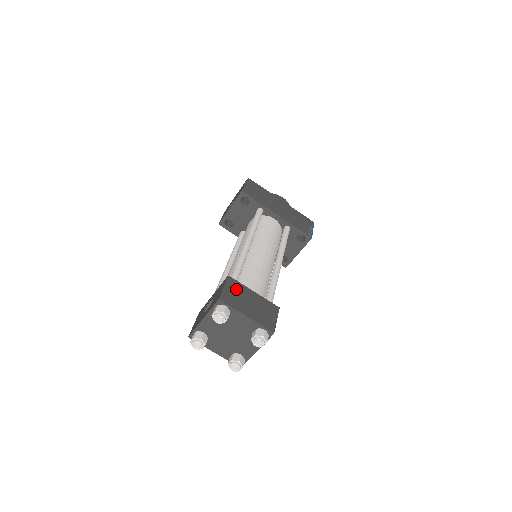
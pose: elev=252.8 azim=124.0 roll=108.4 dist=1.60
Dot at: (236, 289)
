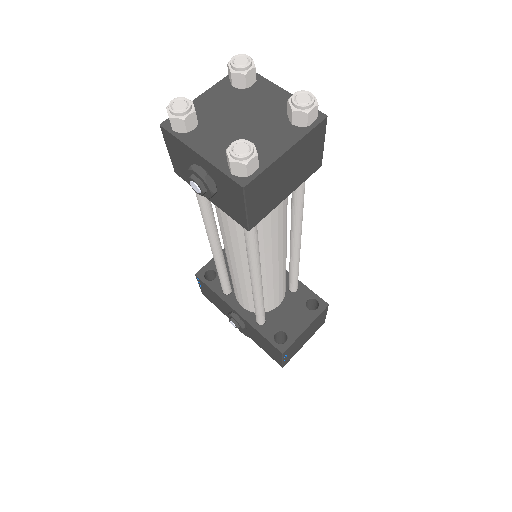
Dot at: occluded
